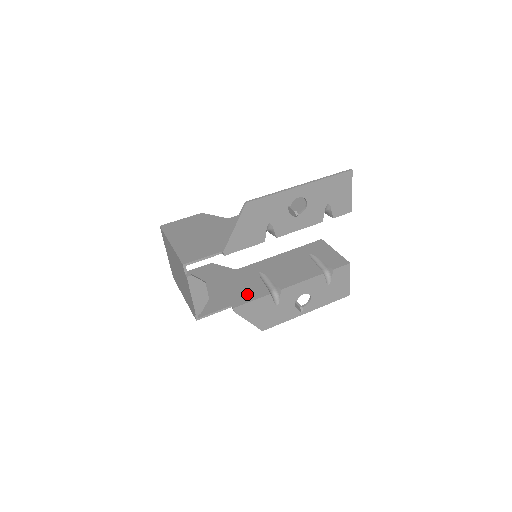
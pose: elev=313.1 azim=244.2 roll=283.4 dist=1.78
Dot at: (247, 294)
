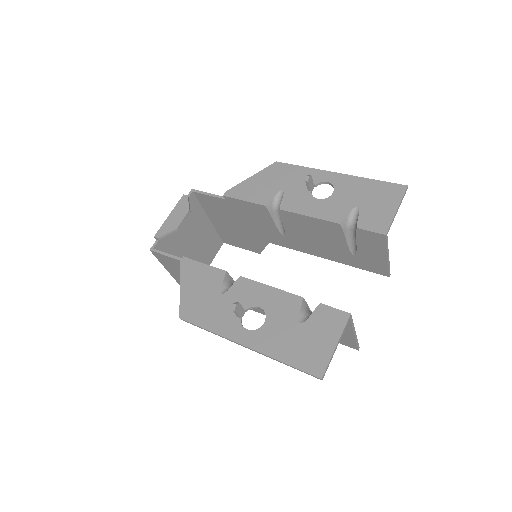
Dot at: occluded
